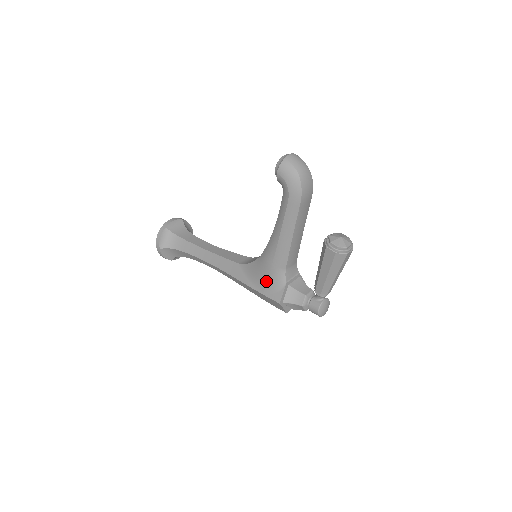
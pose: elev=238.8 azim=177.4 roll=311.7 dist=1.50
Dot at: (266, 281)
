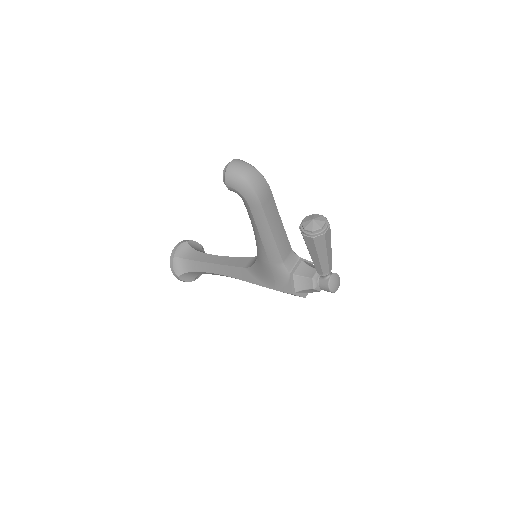
Dot at: (272, 278)
